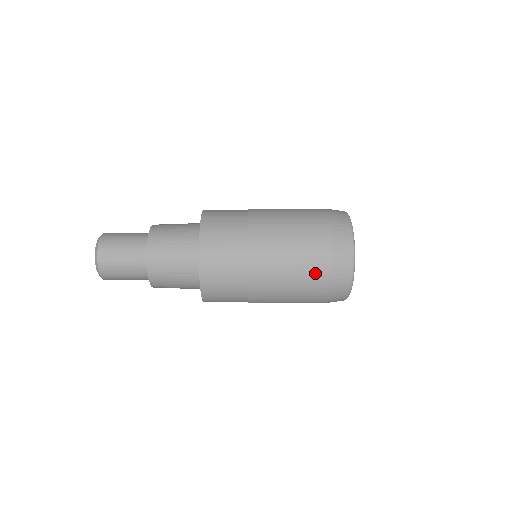
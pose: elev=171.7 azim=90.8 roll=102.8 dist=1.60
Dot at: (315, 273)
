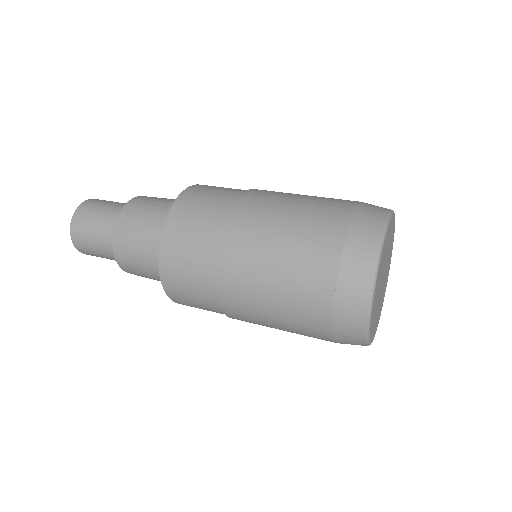
Dot at: (308, 293)
